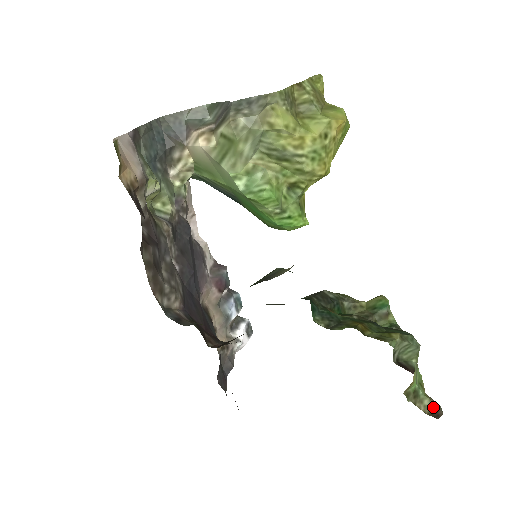
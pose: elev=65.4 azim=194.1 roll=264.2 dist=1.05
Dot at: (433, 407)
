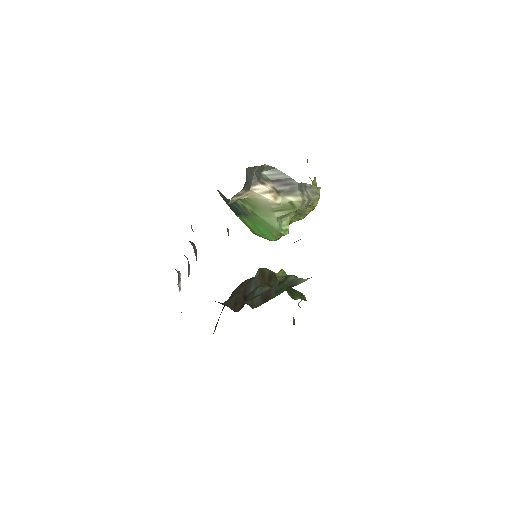
Dot at: (294, 320)
